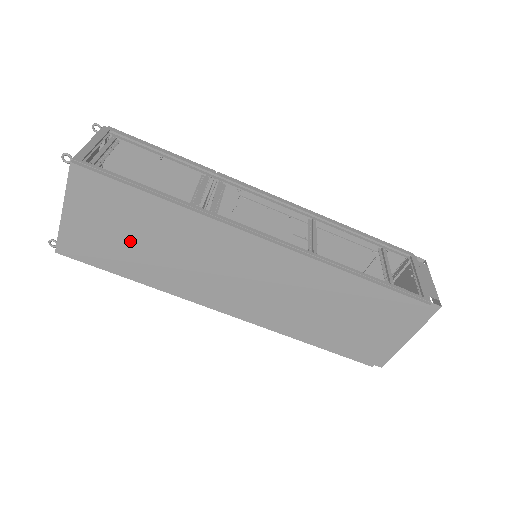
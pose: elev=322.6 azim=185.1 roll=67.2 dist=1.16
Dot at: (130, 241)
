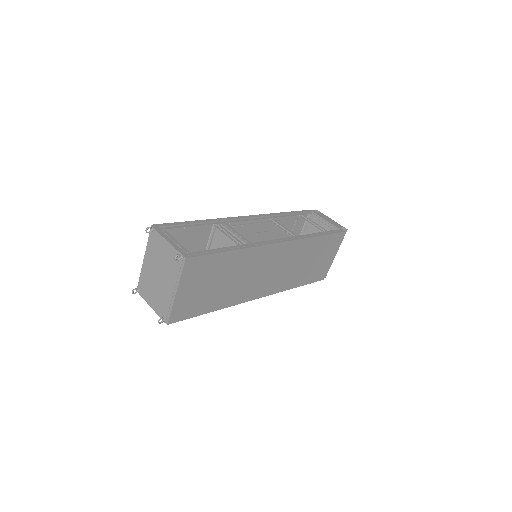
Dot at: (214, 287)
